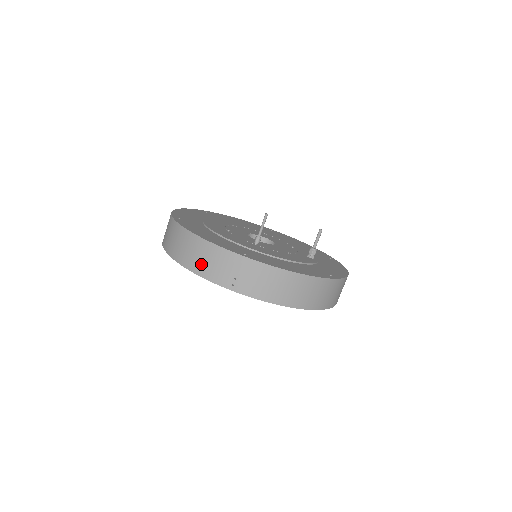
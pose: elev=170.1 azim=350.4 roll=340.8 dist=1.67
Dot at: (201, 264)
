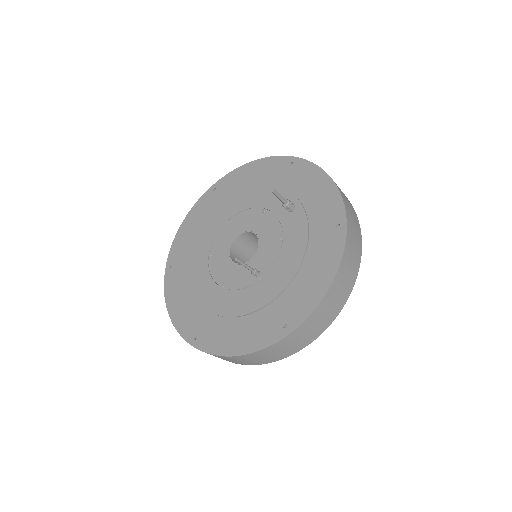
Dot at: (267, 359)
